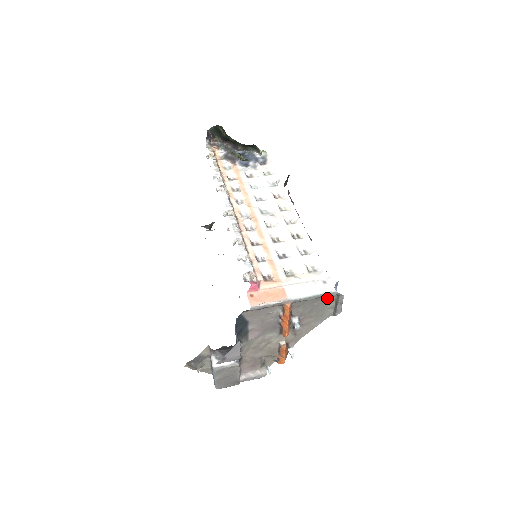
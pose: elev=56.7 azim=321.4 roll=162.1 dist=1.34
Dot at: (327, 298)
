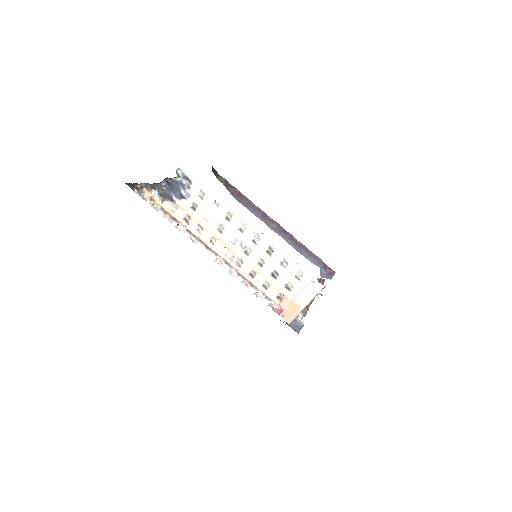
Dot at: occluded
